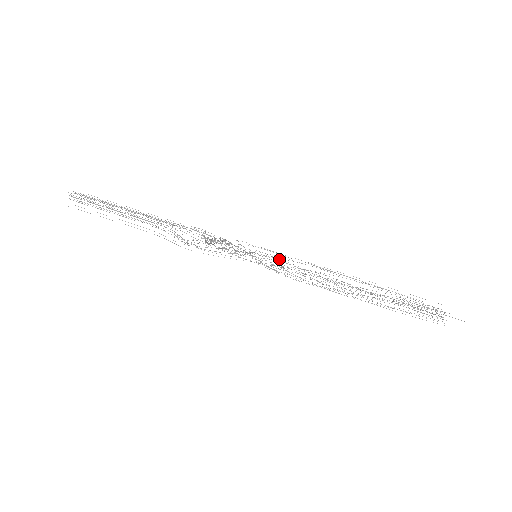
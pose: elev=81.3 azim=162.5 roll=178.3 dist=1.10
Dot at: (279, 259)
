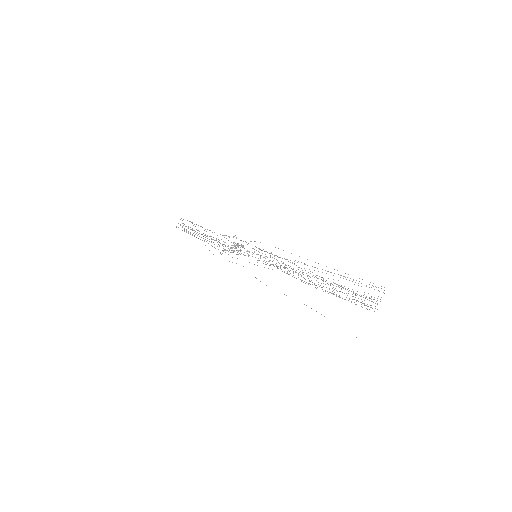
Dot at: occluded
